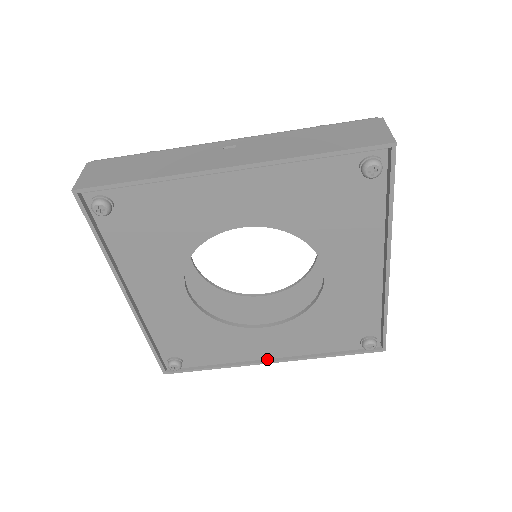
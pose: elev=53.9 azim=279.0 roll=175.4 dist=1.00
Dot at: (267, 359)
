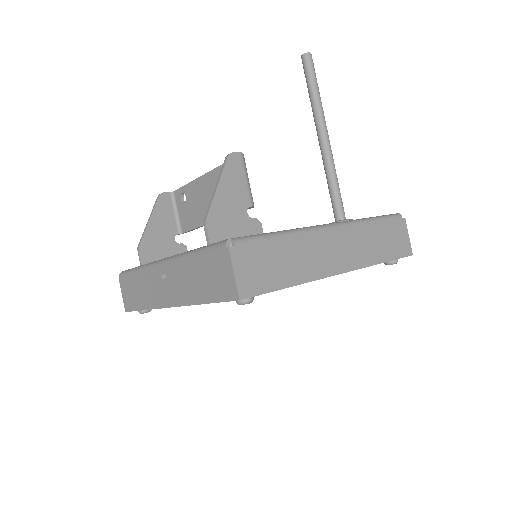
Dot at: occluded
